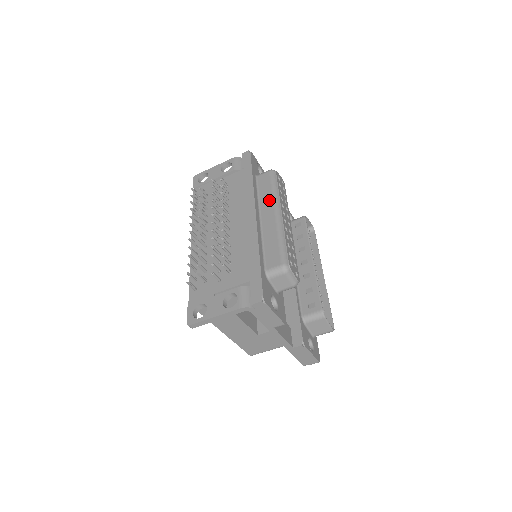
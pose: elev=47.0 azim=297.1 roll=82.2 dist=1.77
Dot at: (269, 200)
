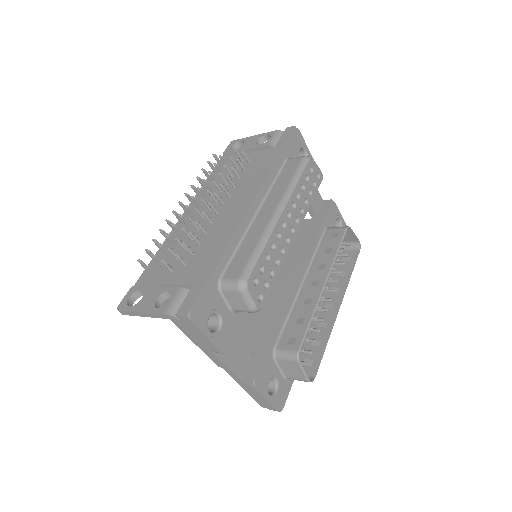
Dot at: (279, 193)
